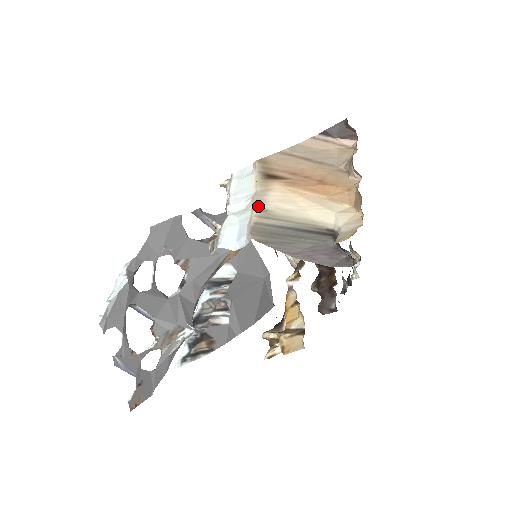
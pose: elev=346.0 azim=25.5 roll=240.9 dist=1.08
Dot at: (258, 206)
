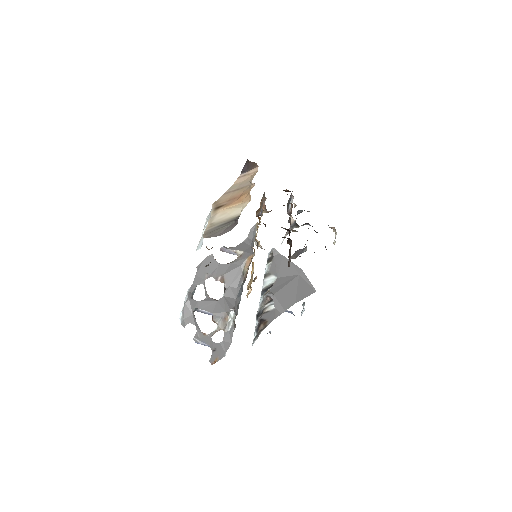
Dot at: (209, 224)
